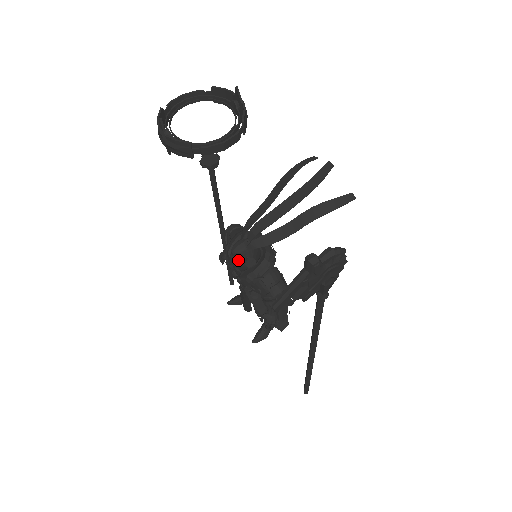
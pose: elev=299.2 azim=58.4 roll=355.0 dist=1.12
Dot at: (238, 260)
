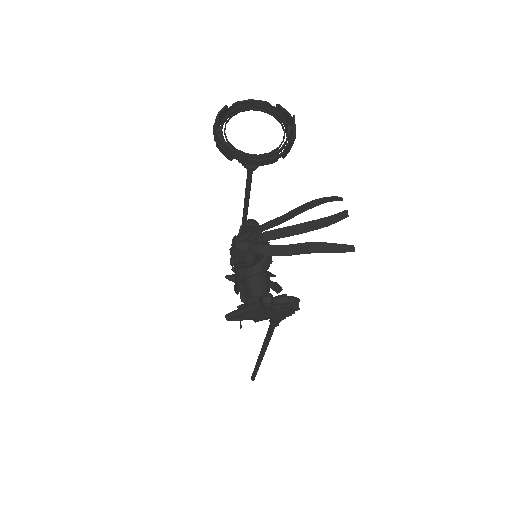
Dot at: (238, 254)
